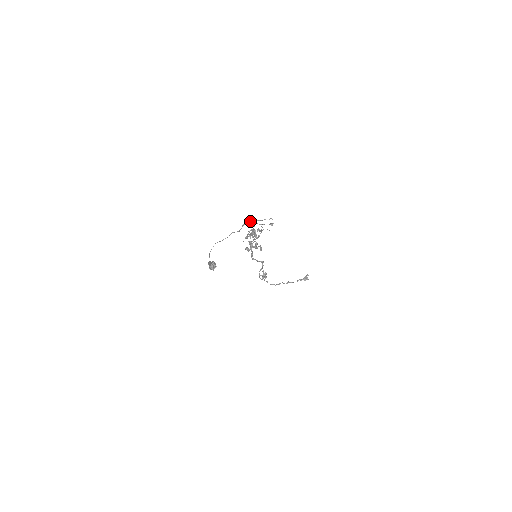
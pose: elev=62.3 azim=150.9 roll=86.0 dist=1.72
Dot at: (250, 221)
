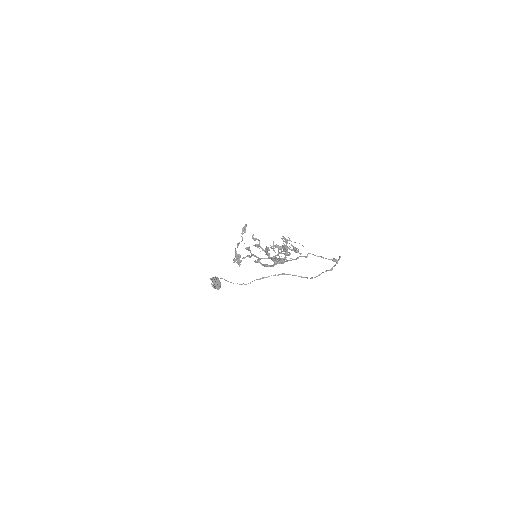
Dot at: (327, 270)
